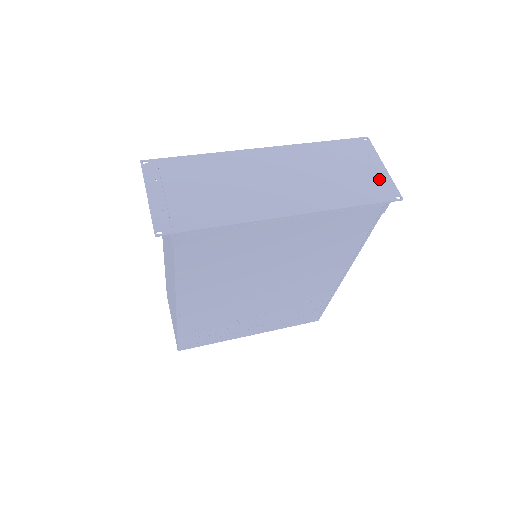
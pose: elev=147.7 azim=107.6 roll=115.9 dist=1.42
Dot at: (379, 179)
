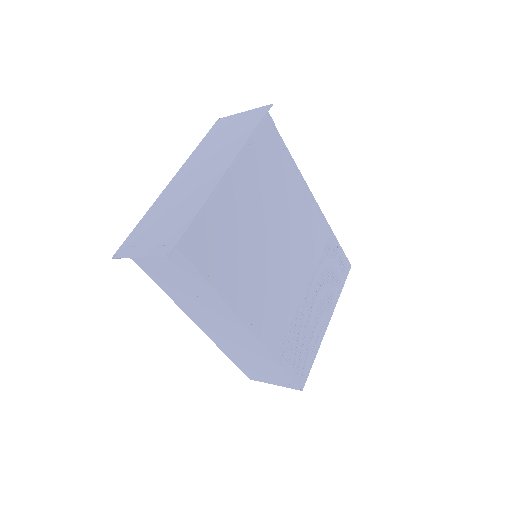
Dot at: (249, 116)
